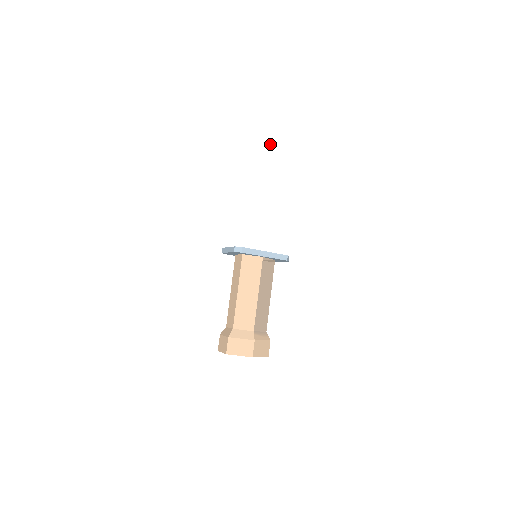
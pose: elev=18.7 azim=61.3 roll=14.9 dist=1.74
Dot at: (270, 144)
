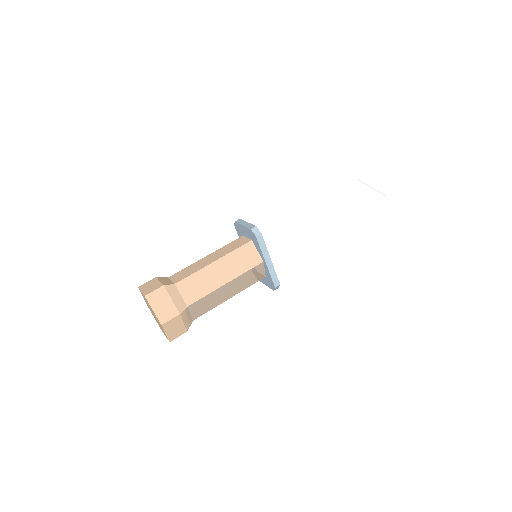
Dot at: (359, 196)
